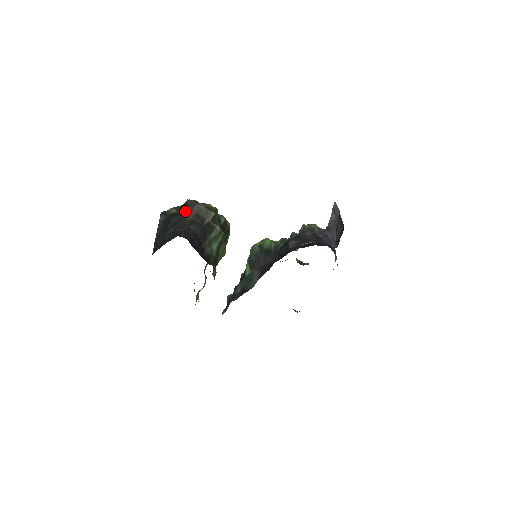
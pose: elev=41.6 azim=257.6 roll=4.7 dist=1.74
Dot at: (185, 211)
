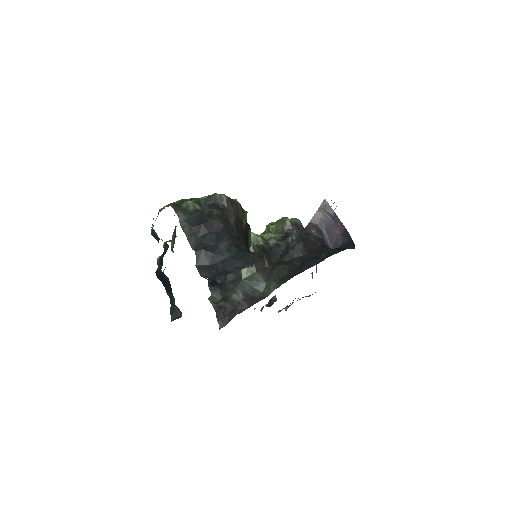
Dot at: (225, 212)
